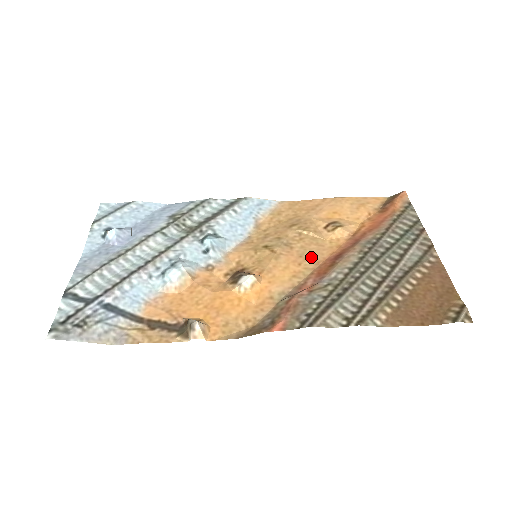
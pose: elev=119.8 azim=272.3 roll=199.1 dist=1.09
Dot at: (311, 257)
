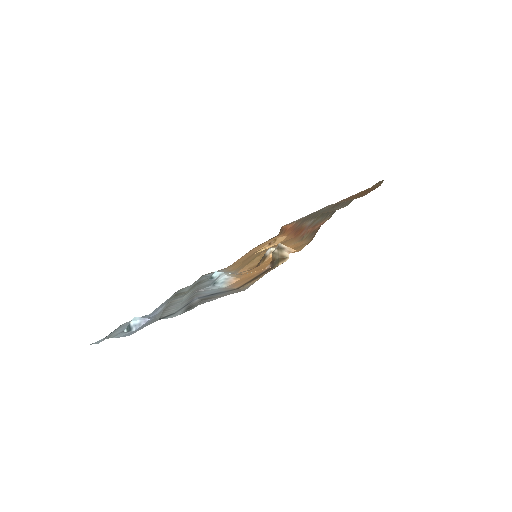
Dot at: (284, 242)
